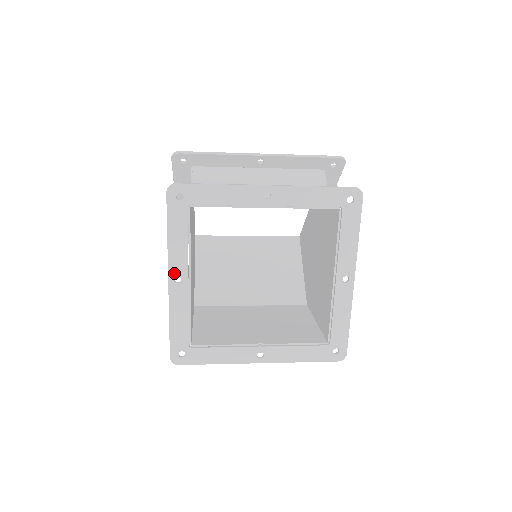
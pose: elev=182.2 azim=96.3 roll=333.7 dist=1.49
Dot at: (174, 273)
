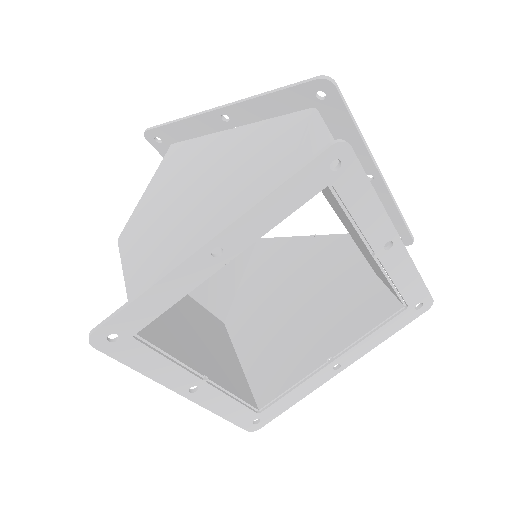
Dot at: (223, 241)
